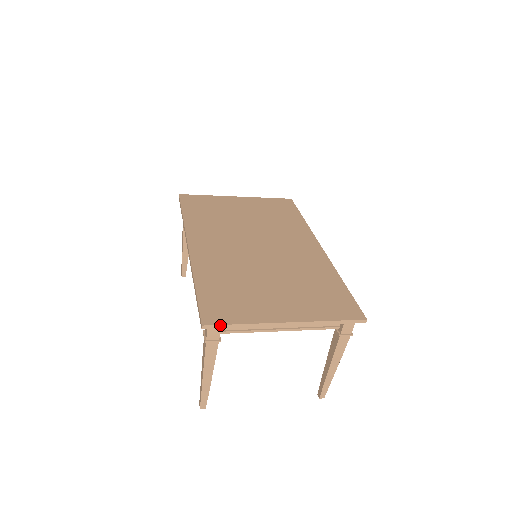
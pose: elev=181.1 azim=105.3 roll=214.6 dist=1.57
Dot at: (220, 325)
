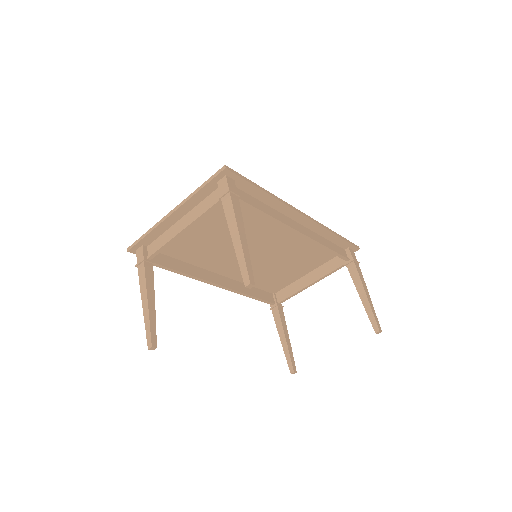
Dot at: (136, 242)
